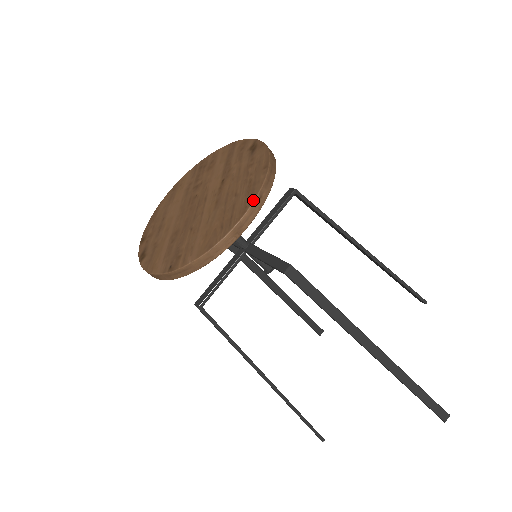
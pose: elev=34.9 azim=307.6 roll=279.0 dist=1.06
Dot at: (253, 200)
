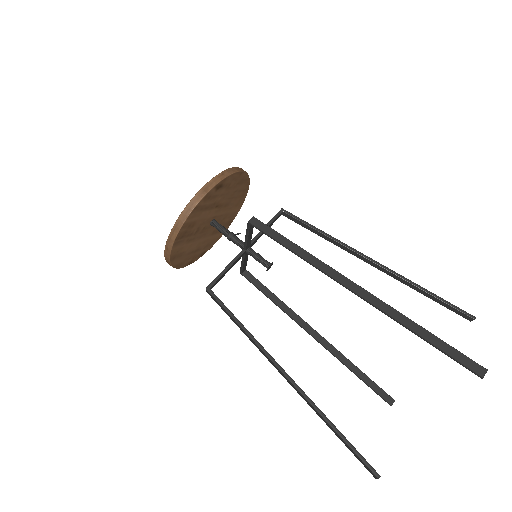
Dot at: (217, 175)
